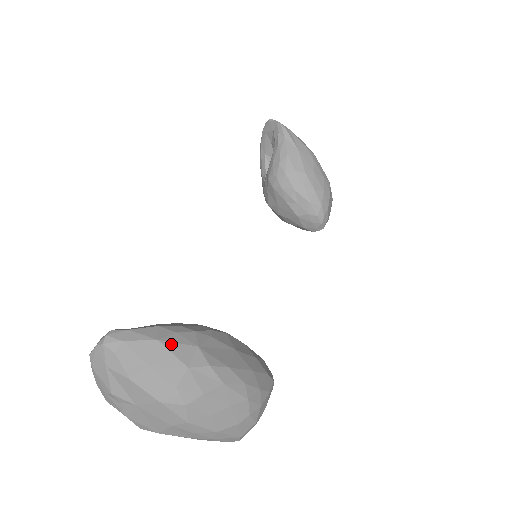
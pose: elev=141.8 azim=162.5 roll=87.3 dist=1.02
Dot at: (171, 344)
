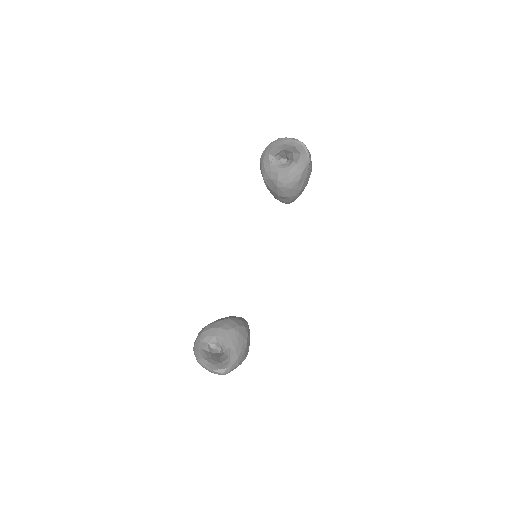
Dot at: occluded
